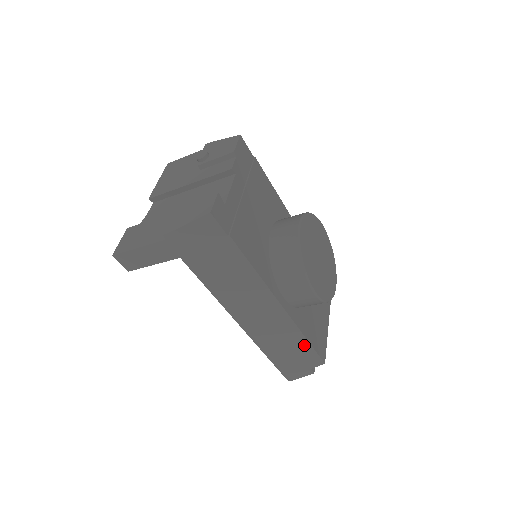
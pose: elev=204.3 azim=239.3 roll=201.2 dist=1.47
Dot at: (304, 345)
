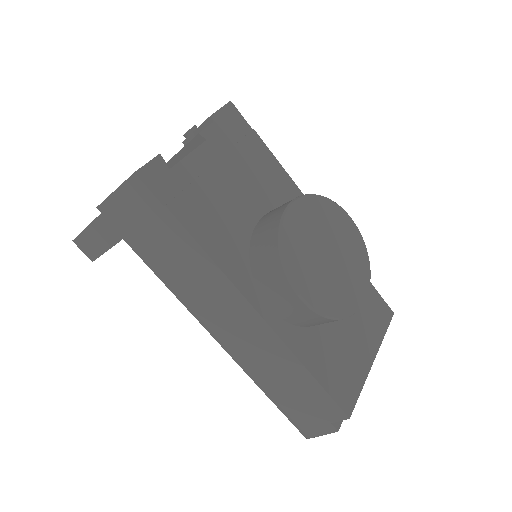
Dot at: (310, 383)
